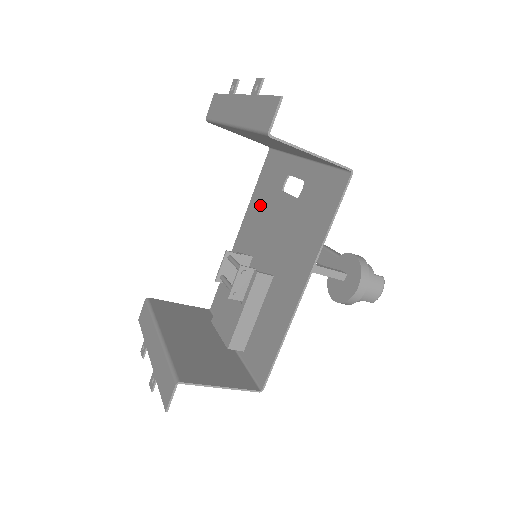
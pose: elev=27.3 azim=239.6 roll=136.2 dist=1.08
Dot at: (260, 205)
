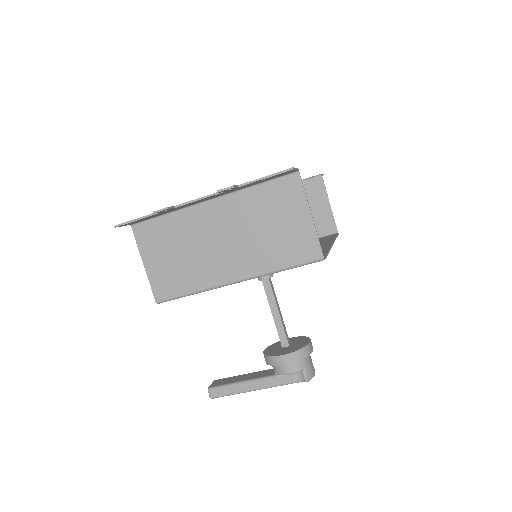
Dot at: occluded
